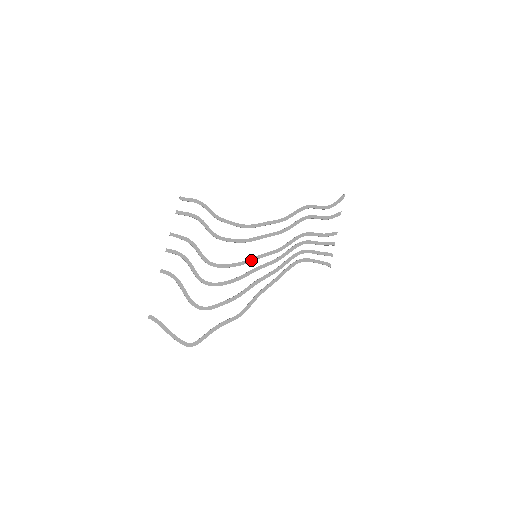
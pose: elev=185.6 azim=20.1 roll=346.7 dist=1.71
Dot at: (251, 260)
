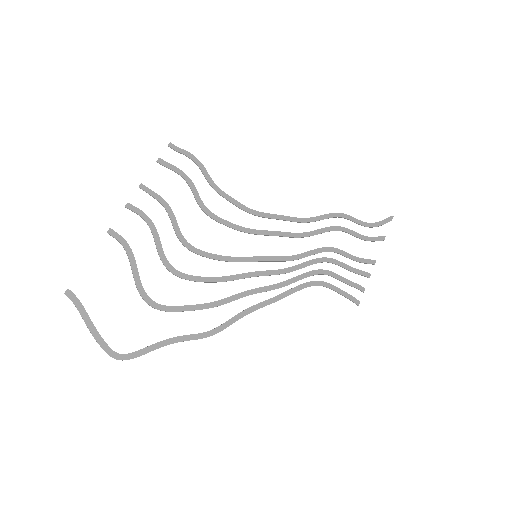
Dot at: (247, 259)
